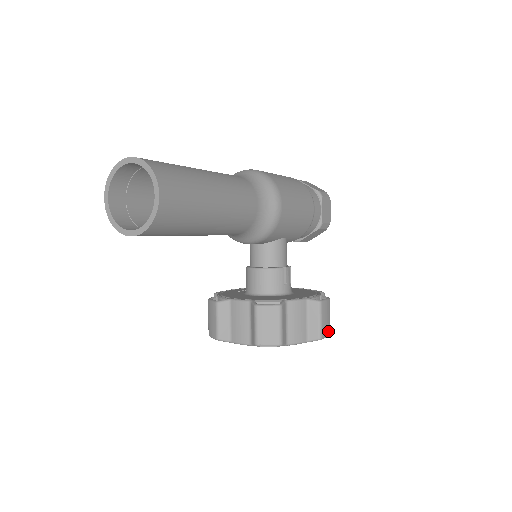
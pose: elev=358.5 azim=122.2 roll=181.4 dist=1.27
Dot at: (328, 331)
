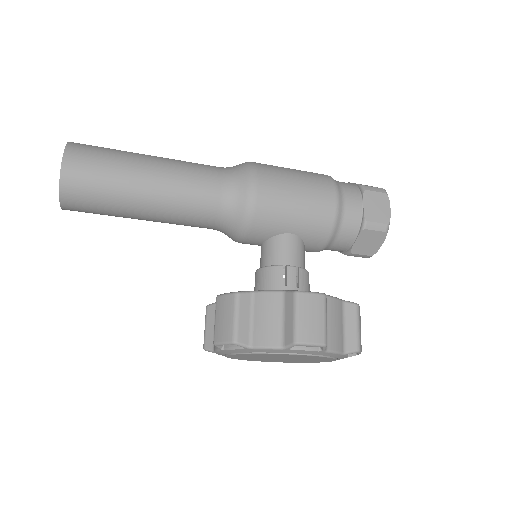
Dot at: (317, 337)
